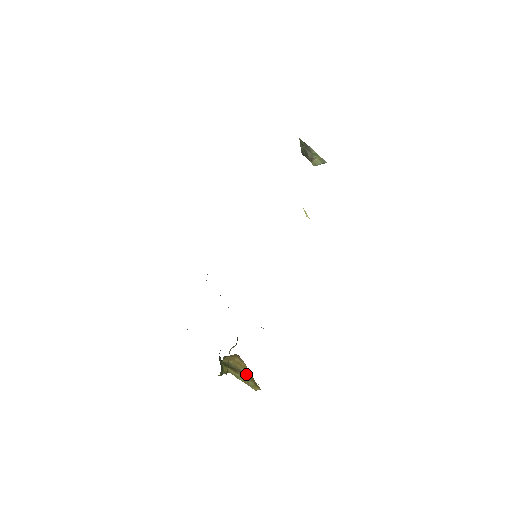
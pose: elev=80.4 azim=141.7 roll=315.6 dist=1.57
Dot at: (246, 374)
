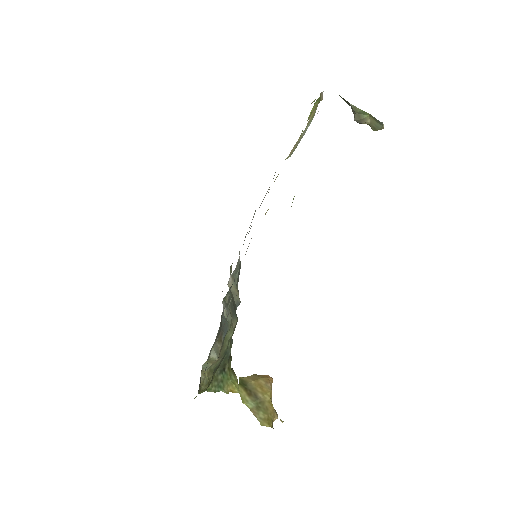
Dot at: (262, 402)
